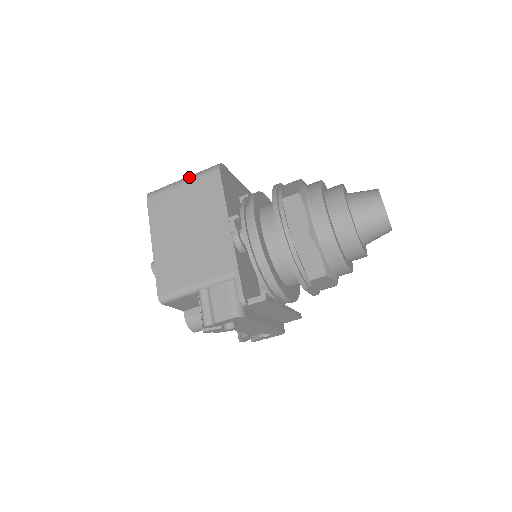
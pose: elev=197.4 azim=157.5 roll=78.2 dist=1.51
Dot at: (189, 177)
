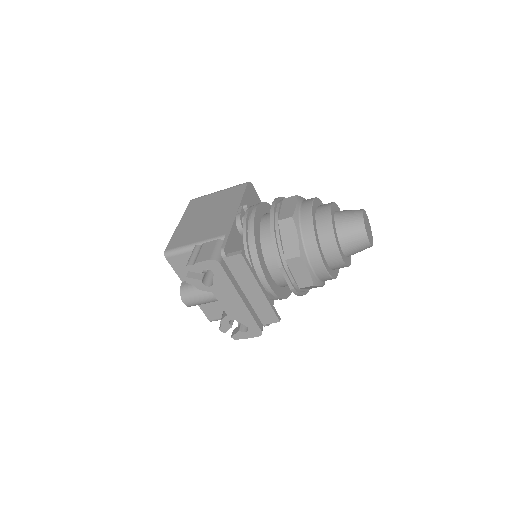
Dot at: (225, 189)
